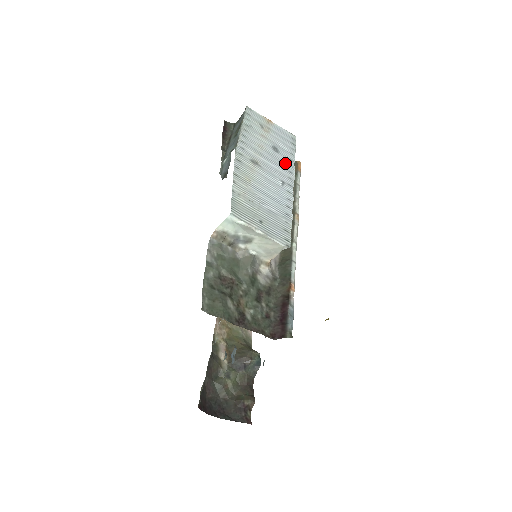
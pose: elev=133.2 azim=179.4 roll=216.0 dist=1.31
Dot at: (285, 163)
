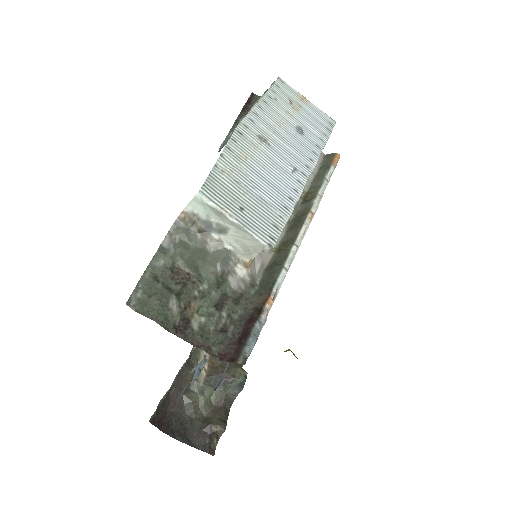
Dot at: (308, 148)
